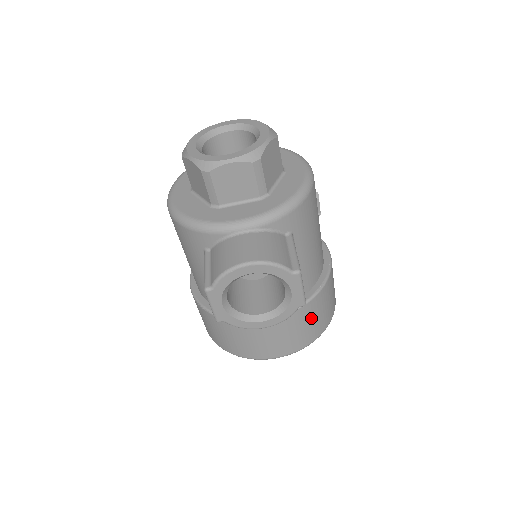
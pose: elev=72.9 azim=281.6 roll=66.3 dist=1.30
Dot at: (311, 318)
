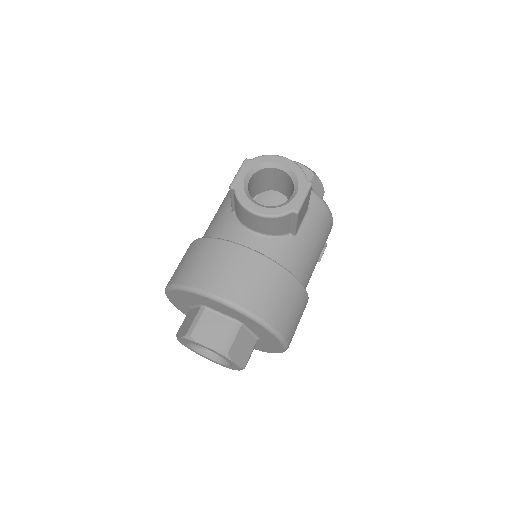
Dot at: (274, 288)
